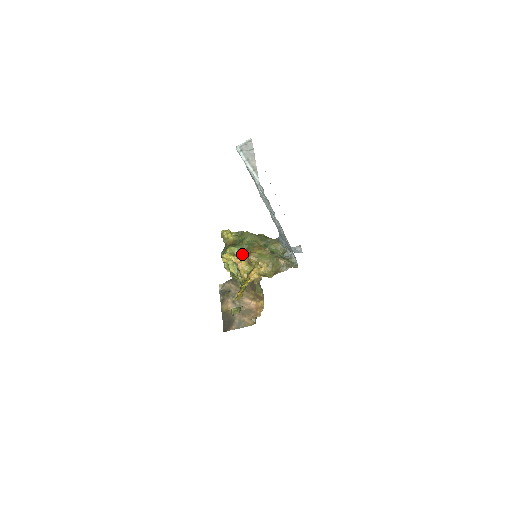
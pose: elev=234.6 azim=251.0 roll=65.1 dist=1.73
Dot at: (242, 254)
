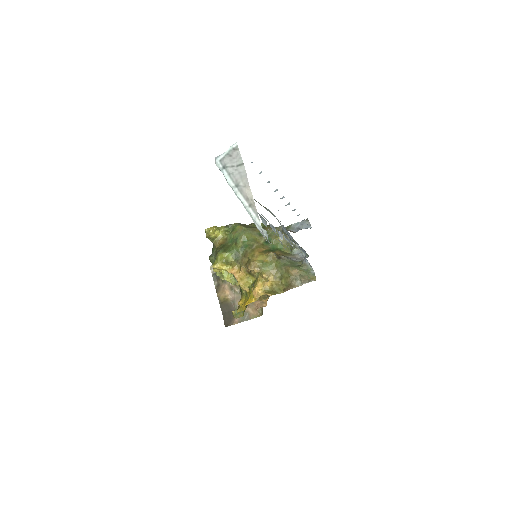
Dot at: (238, 261)
